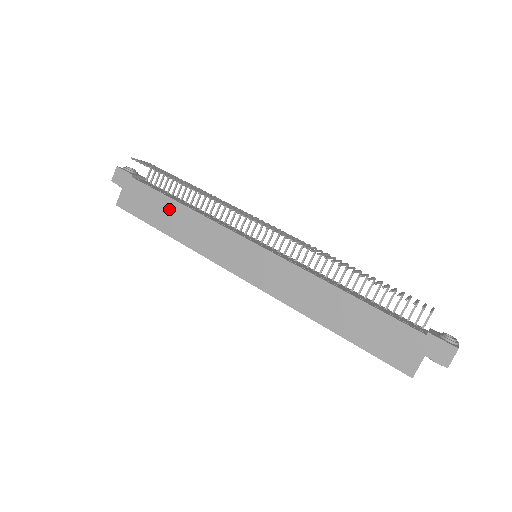
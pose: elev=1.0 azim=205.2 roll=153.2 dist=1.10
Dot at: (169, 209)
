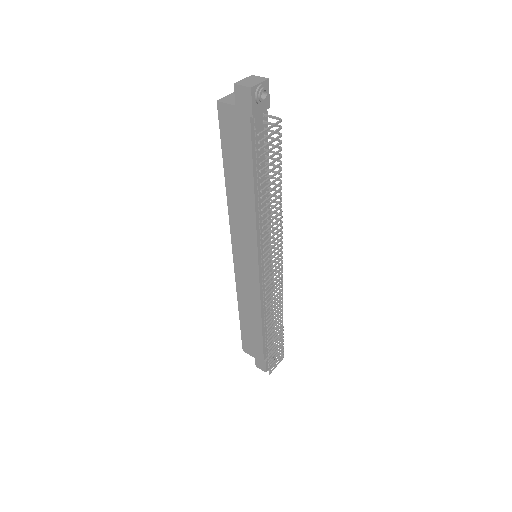
Dot at: (244, 178)
